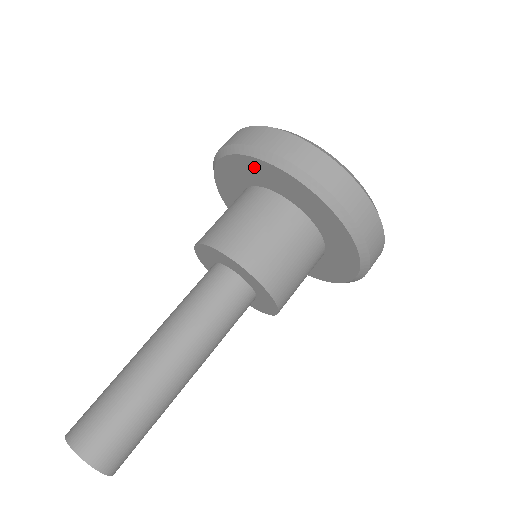
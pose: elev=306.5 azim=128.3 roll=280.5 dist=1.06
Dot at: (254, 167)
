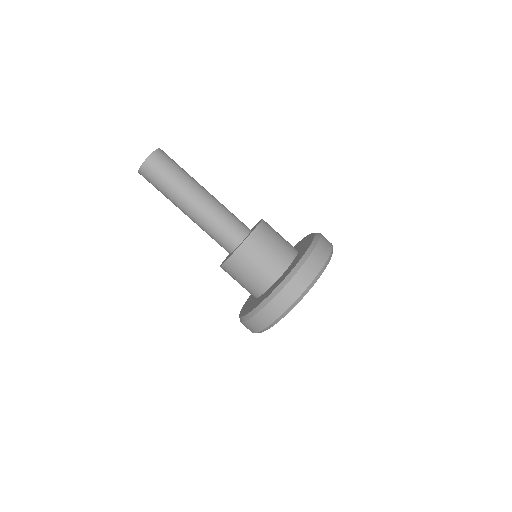
Dot at: occluded
